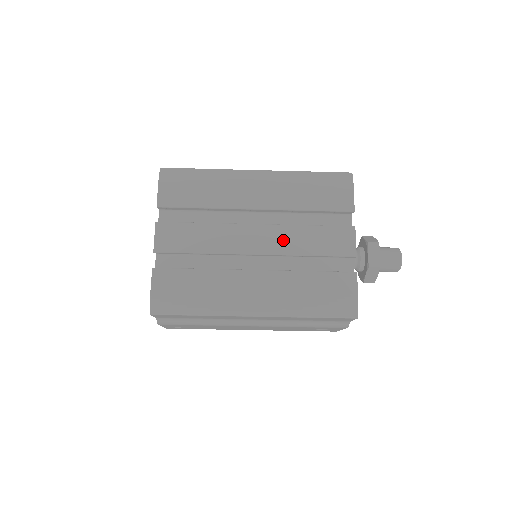
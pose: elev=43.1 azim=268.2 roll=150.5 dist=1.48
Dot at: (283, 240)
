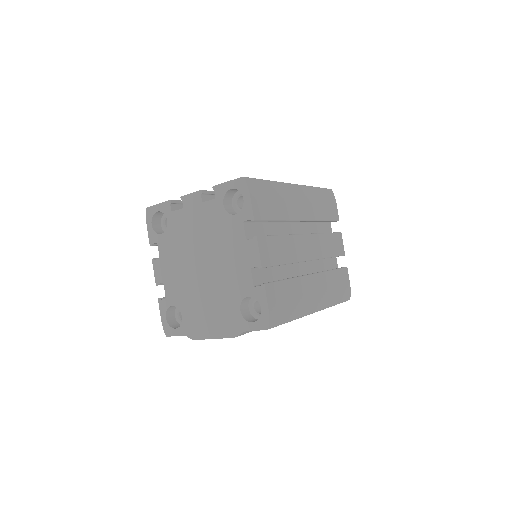
Dot at: (319, 246)
